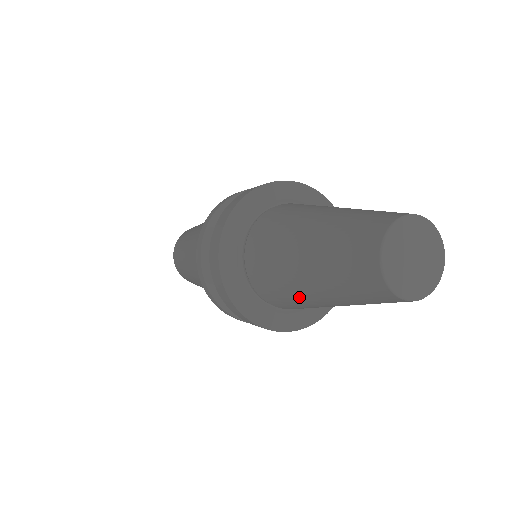
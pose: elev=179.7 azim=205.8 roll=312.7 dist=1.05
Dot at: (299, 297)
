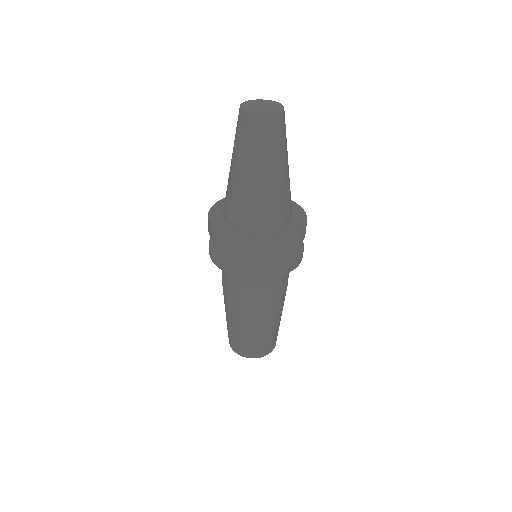
Dot at: (250, 190)
